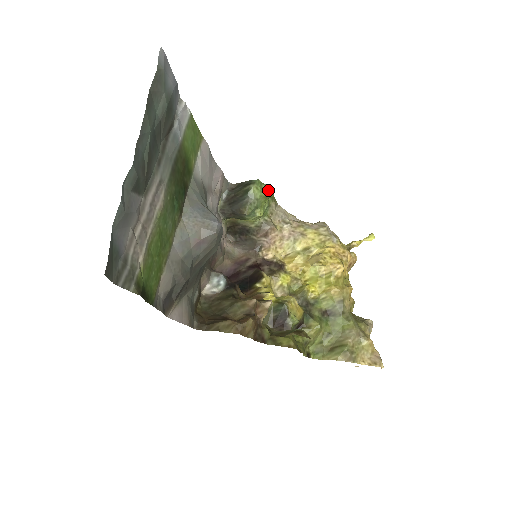
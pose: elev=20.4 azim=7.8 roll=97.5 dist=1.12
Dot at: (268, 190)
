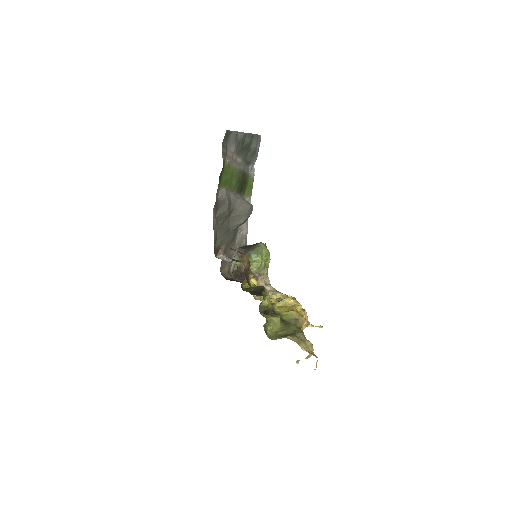
Dot at: (269, 252)
